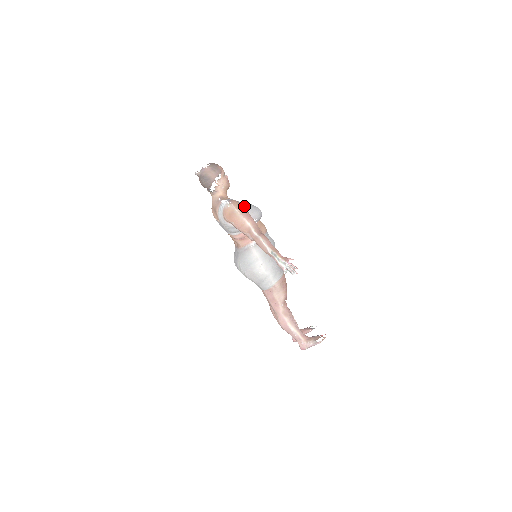
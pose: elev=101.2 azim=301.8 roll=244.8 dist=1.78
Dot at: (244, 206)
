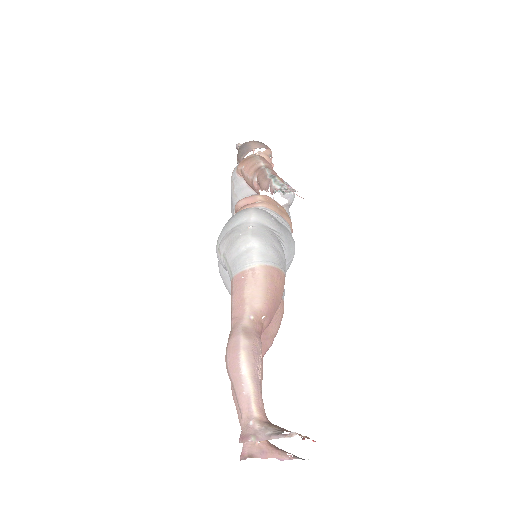
Dot at: occluded
